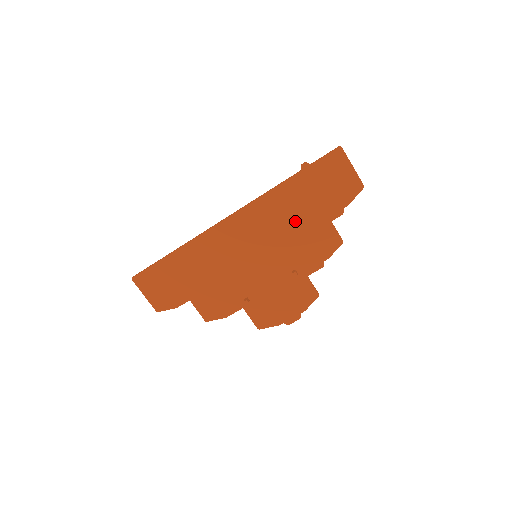
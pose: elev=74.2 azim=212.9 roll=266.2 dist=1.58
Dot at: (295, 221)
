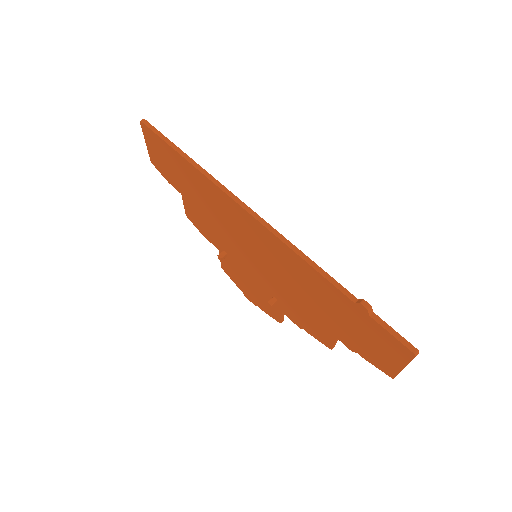
Dot at: (309, 298)
